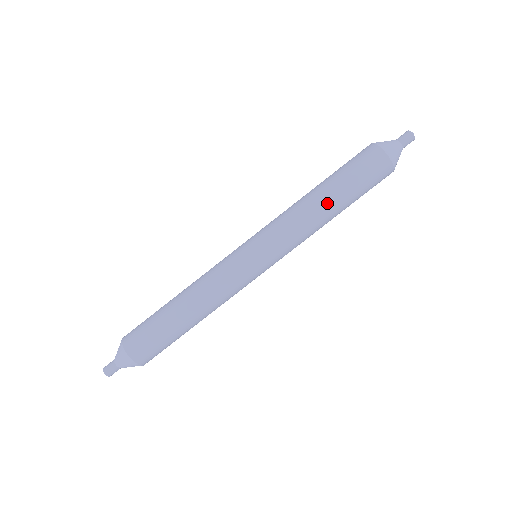
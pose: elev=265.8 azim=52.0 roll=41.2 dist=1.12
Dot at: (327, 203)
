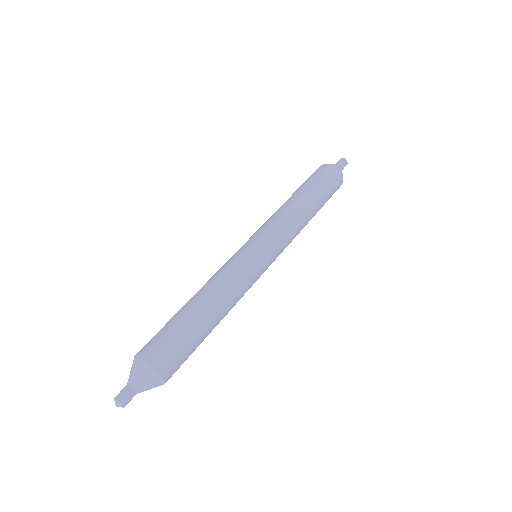
Dot at: (293, 197)
